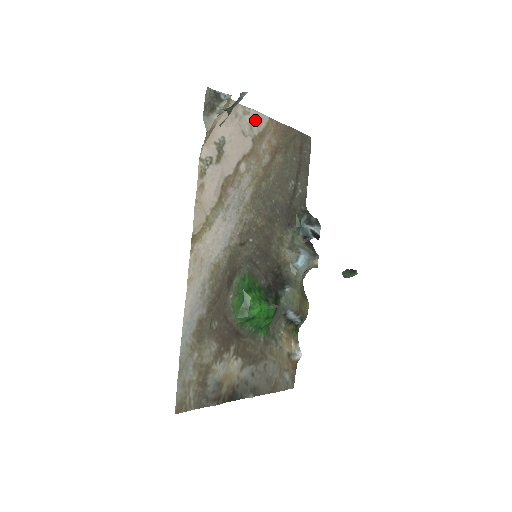
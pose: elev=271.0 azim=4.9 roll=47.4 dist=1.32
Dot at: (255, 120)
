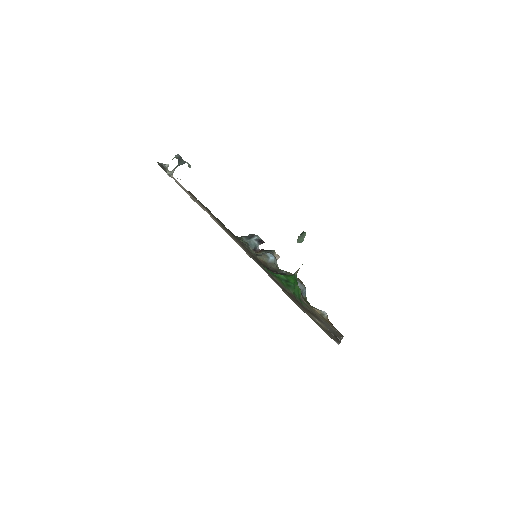
Dot at: (180, 184)
